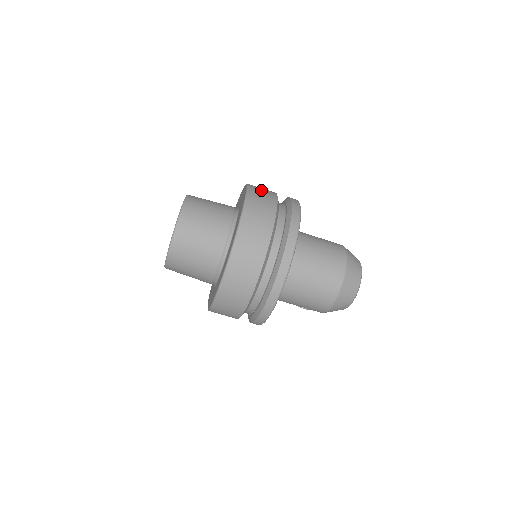
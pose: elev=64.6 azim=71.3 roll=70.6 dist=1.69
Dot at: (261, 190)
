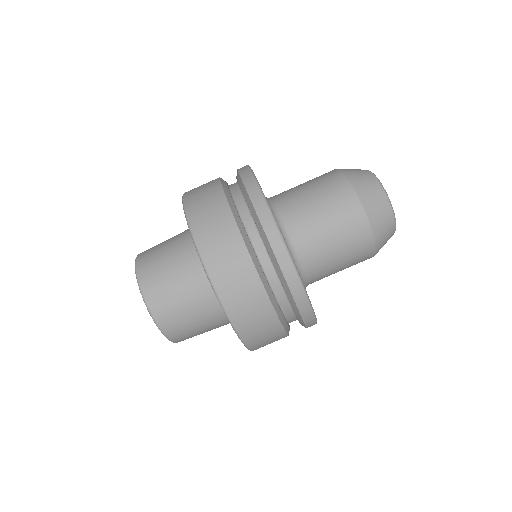
Dot at: (206, 214)
